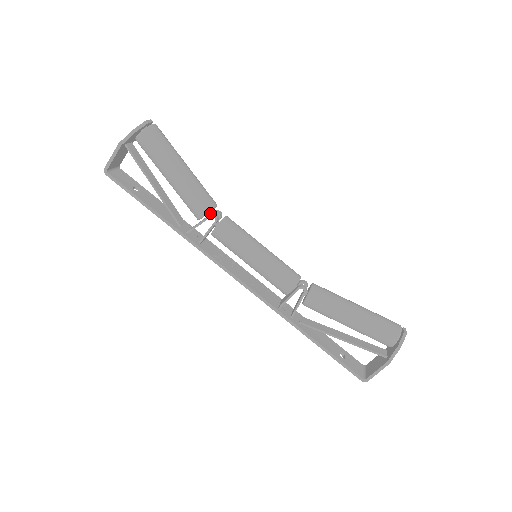
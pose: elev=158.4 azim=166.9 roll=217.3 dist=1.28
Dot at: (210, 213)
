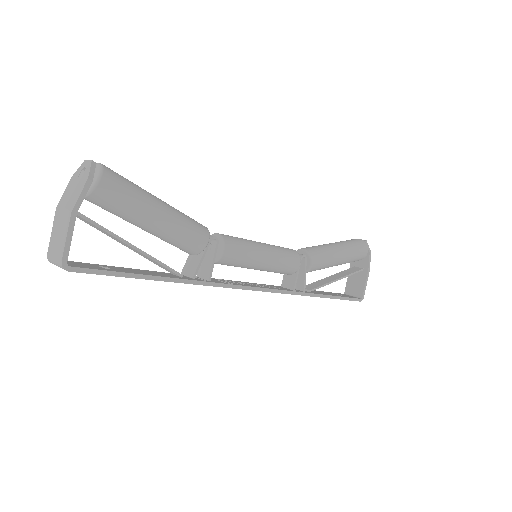
Dot at: occluded
